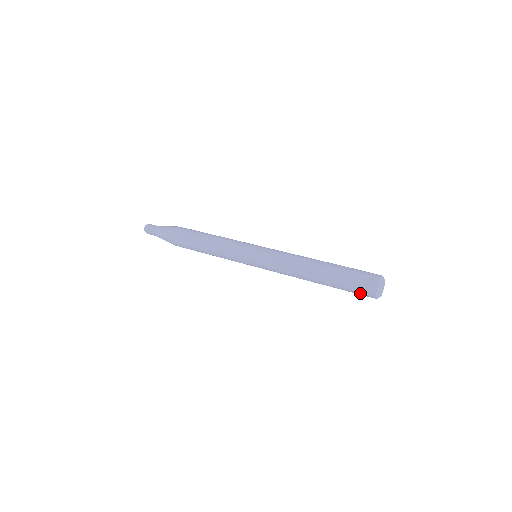
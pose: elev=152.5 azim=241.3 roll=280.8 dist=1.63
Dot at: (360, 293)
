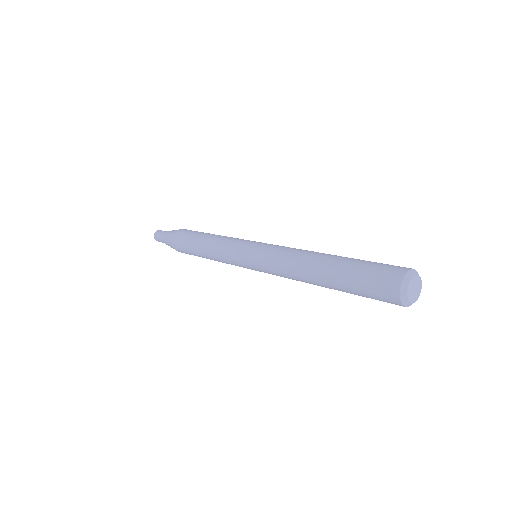
Dot at: (377, 284)
